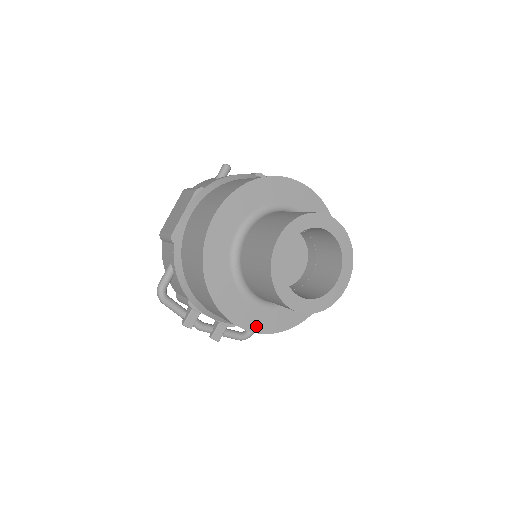
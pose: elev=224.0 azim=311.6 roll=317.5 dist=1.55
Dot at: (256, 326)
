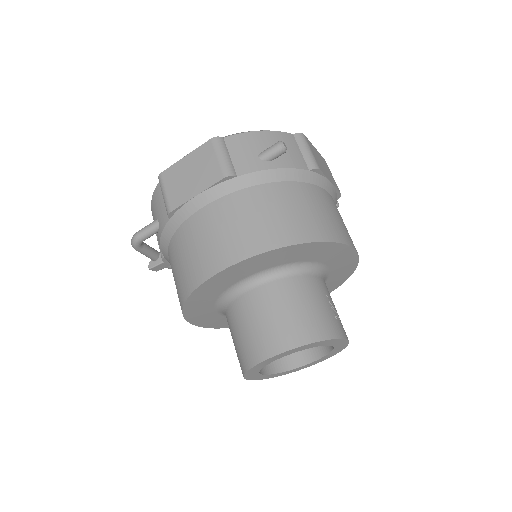
Dot at: (218, 325)
